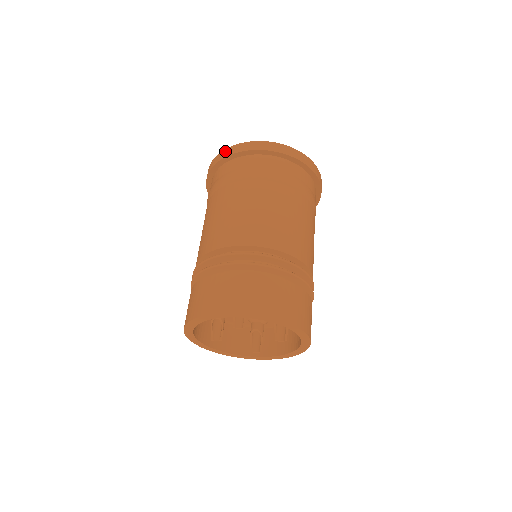
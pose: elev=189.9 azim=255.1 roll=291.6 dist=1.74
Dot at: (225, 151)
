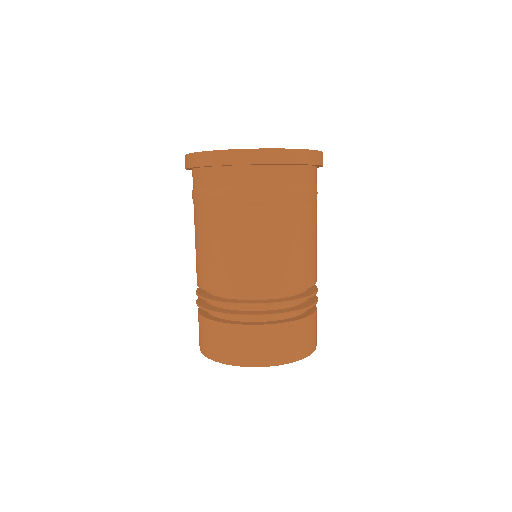
Dot at: (199, 156)
